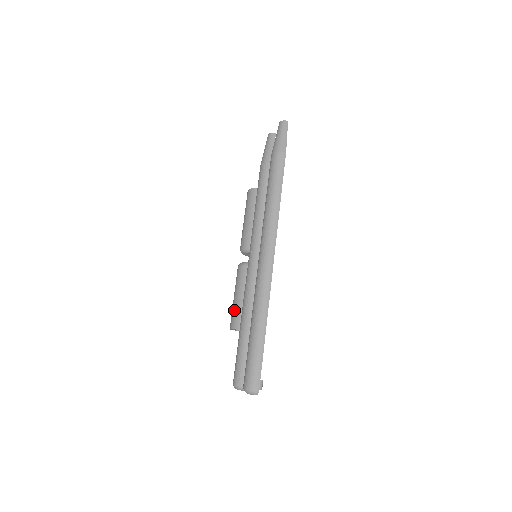
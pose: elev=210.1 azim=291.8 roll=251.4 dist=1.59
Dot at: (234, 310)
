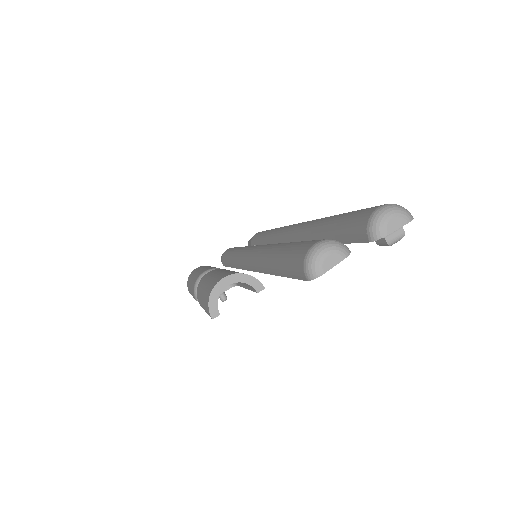
Dot at: (226, 272)
